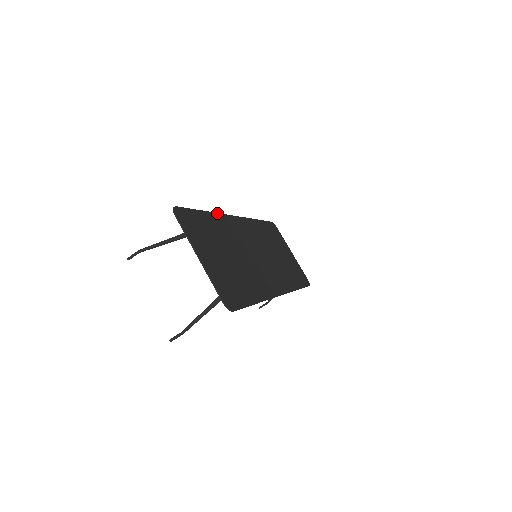
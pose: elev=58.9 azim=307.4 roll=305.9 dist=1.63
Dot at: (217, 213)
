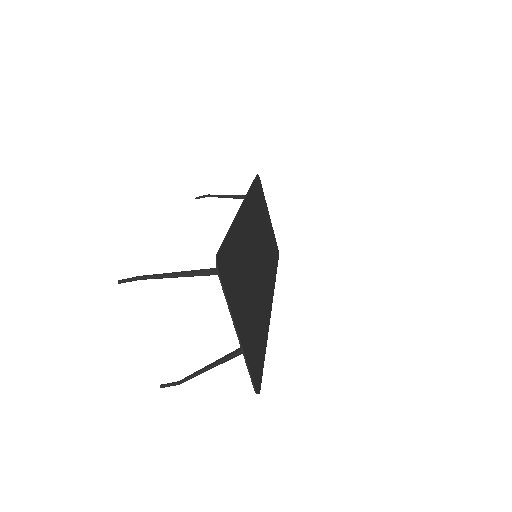
Dot at: (236, 217)
